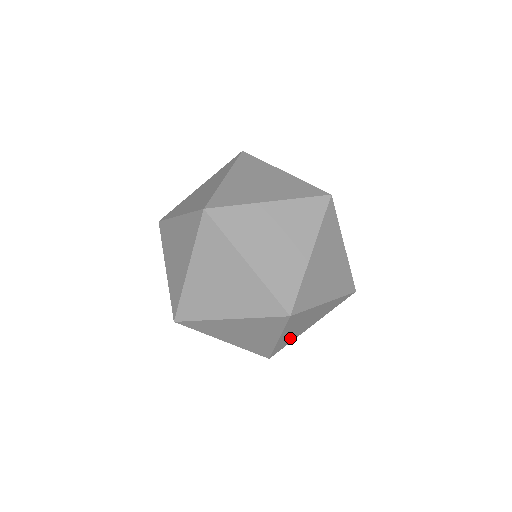
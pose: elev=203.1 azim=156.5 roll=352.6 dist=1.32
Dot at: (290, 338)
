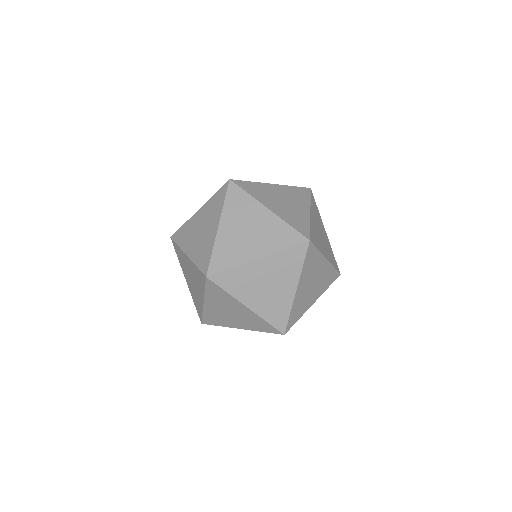
Dot at: (276, 306)
